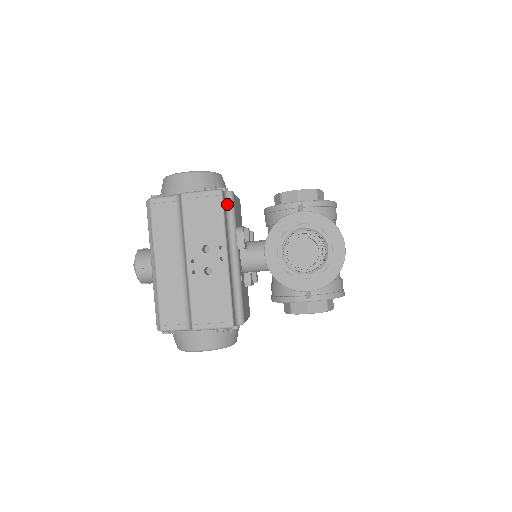
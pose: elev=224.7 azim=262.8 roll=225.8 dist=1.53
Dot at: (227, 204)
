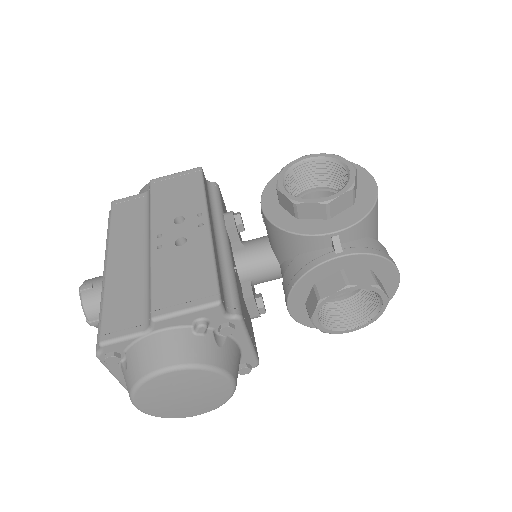
Dot at: (210, 190)
